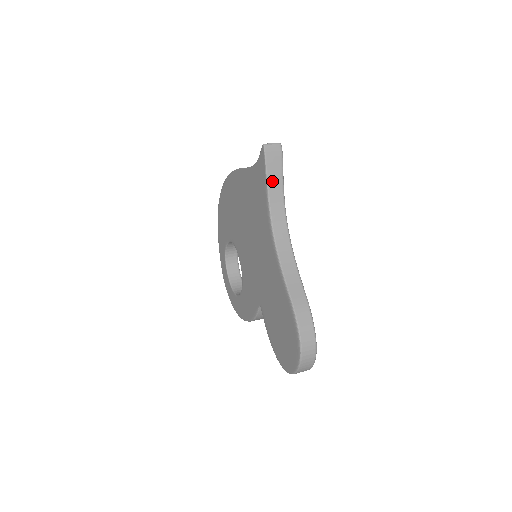
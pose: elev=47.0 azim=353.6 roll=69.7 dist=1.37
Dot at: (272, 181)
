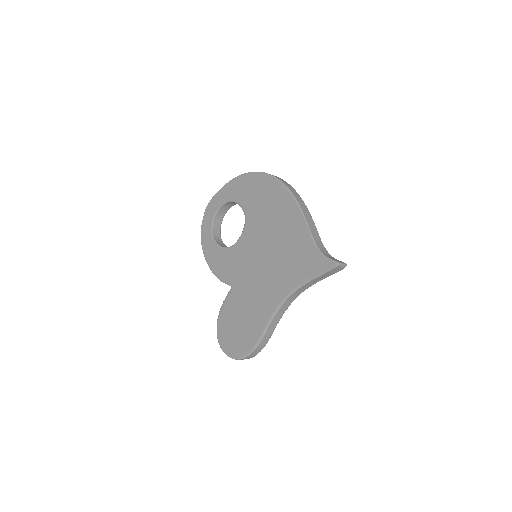
Dot at: (319, 278)
